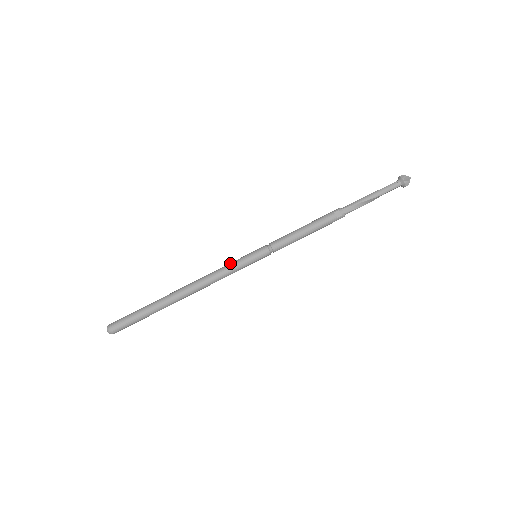
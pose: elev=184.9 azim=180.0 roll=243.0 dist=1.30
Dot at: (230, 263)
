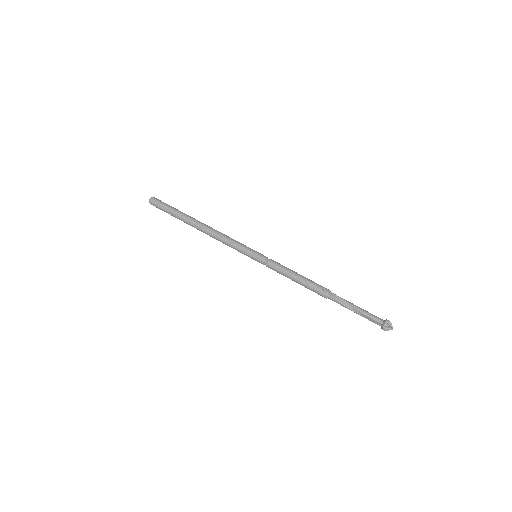
Dot at: occluded
